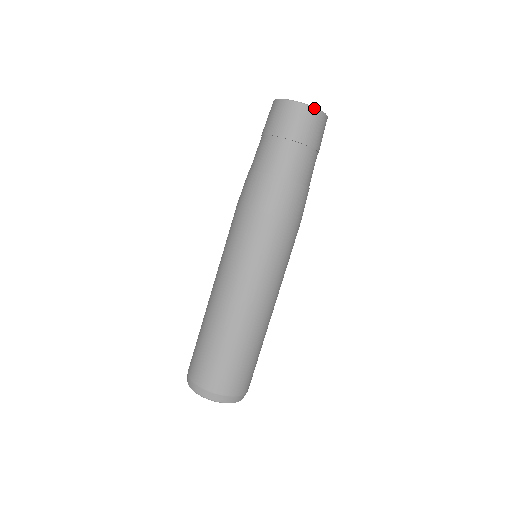
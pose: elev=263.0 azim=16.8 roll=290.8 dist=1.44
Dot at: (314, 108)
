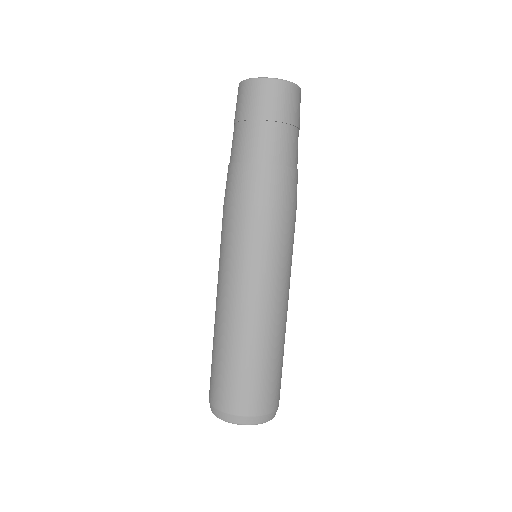
Dot at: (282, 81)
